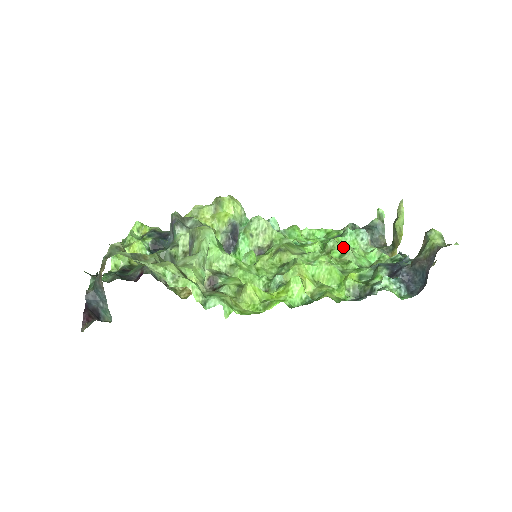
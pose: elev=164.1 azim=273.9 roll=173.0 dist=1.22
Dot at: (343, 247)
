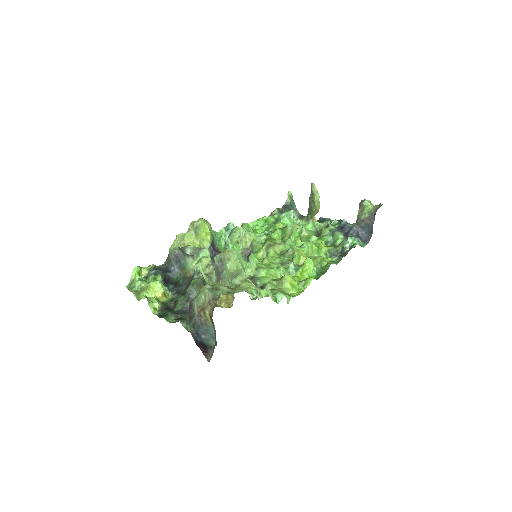
Dot at: (296, 227)
